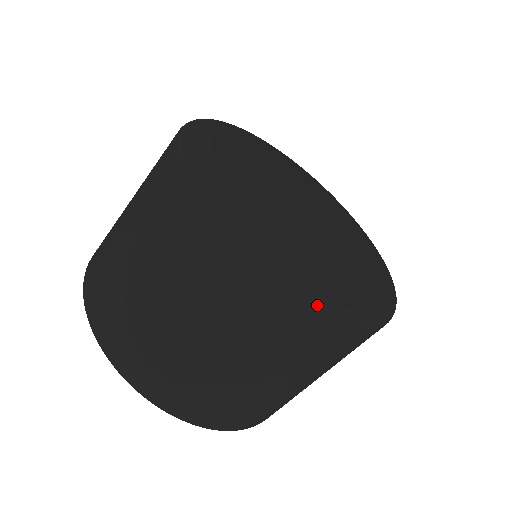
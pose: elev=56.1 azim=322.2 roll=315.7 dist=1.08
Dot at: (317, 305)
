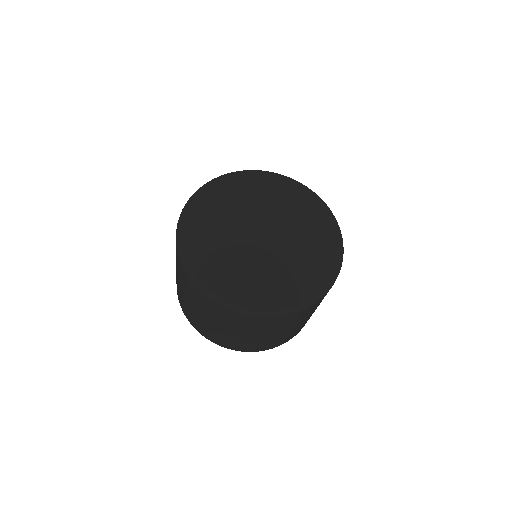
Dot at: (287, 314)
